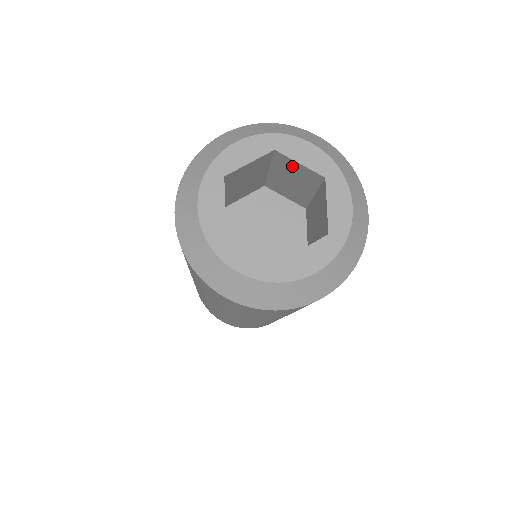
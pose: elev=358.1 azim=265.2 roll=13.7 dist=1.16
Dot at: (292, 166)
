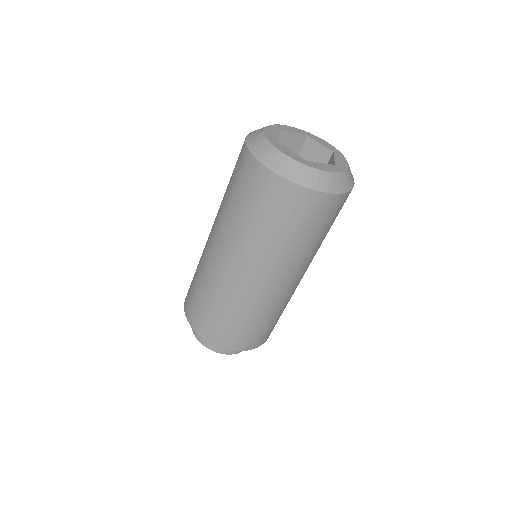
Dot at: (288, 139)
